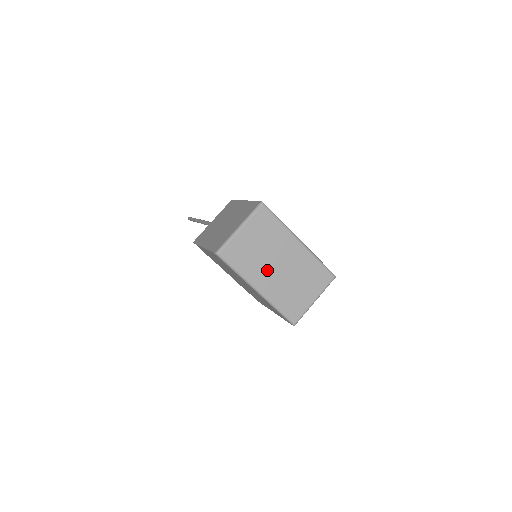
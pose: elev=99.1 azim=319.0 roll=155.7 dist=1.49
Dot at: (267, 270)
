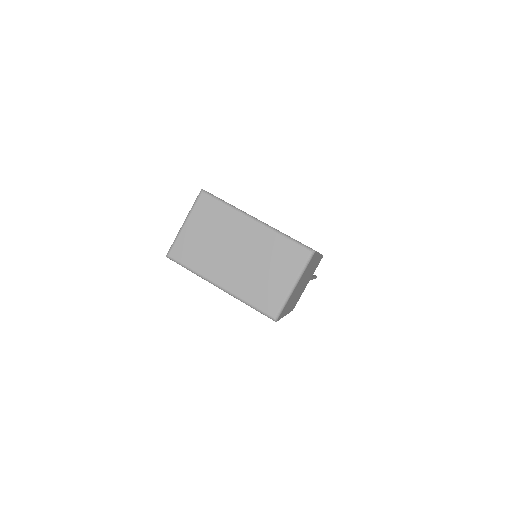
Dot at: (224, 261)
